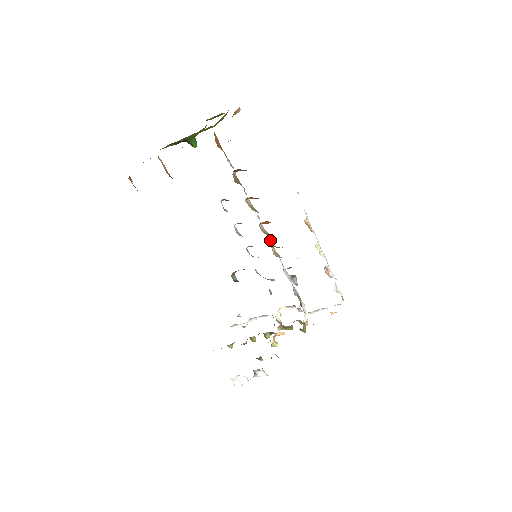
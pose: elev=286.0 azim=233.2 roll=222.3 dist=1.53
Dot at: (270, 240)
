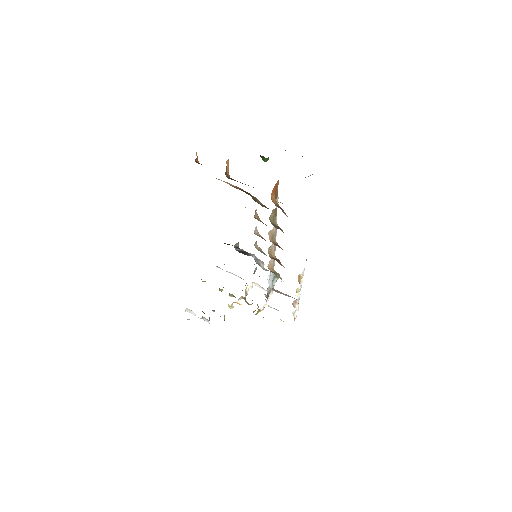
Dot at: occluded
